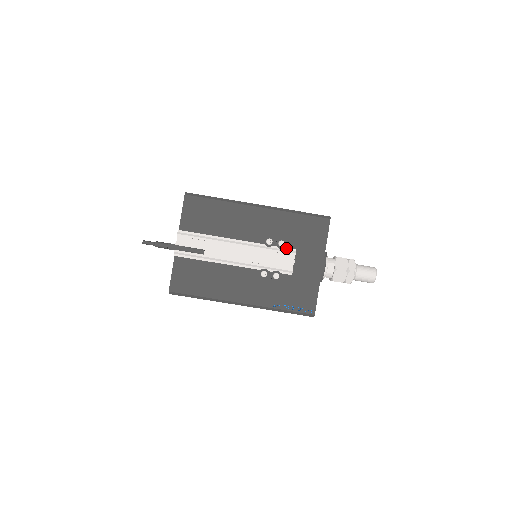
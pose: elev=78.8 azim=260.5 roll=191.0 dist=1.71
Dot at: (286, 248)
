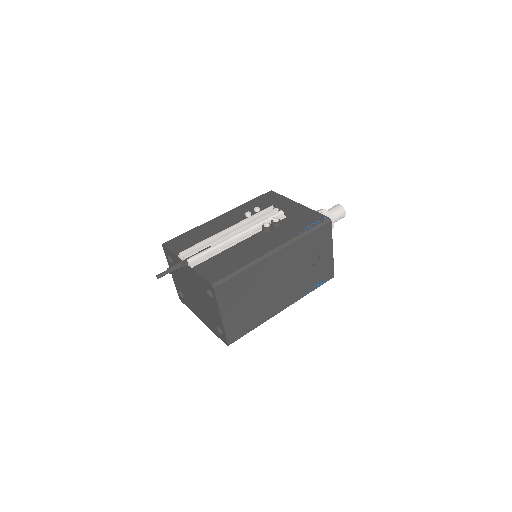
Dot at: occluded
